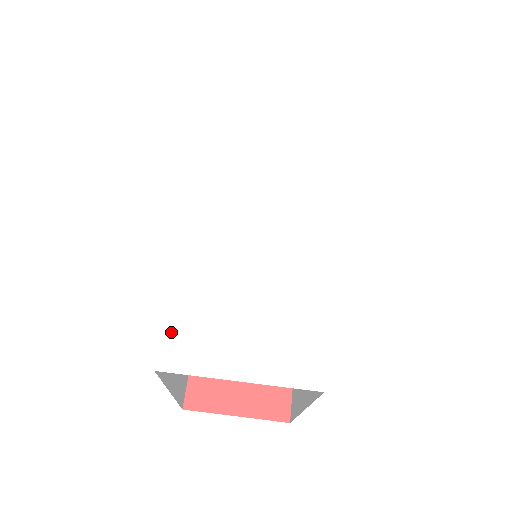
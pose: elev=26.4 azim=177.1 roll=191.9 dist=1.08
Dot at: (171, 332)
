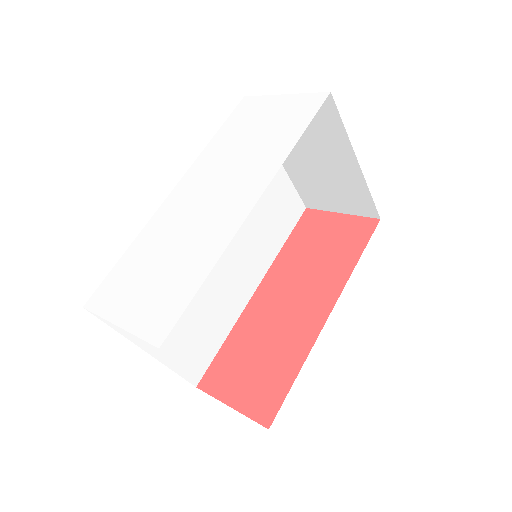
Dot at: (105, 284)
